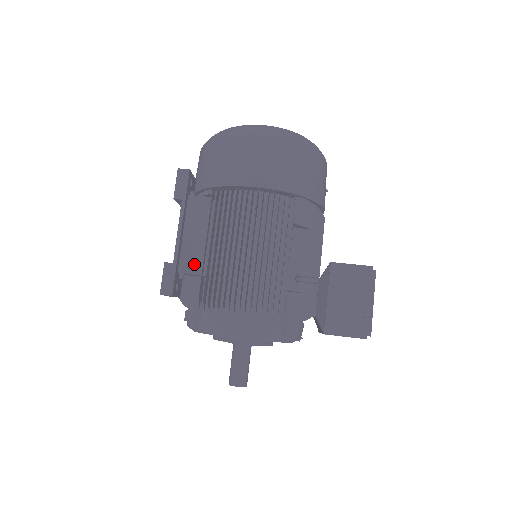
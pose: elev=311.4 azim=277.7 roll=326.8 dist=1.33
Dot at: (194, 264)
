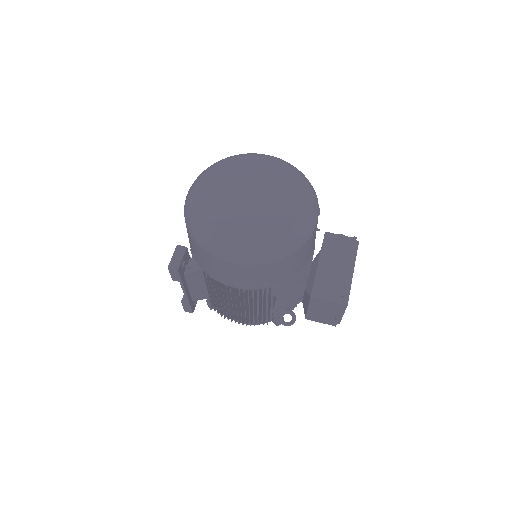
Dot at: (203, 296)
